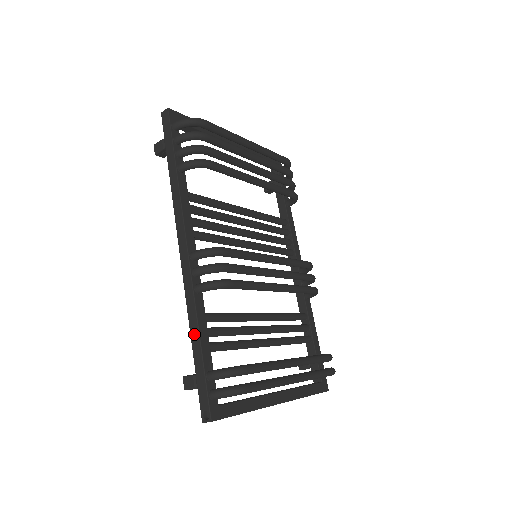
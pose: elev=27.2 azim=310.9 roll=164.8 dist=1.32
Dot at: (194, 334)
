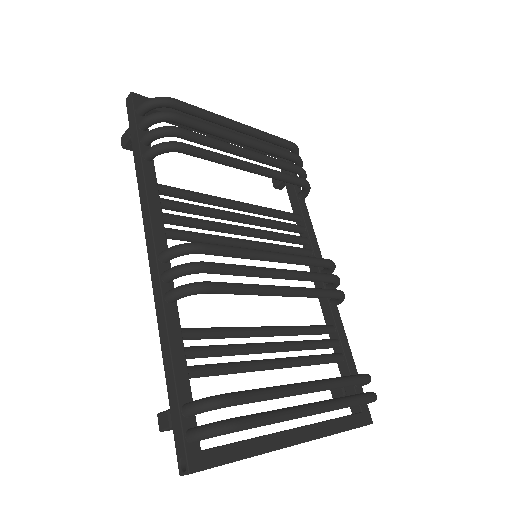
Dot at: (166, 356)
